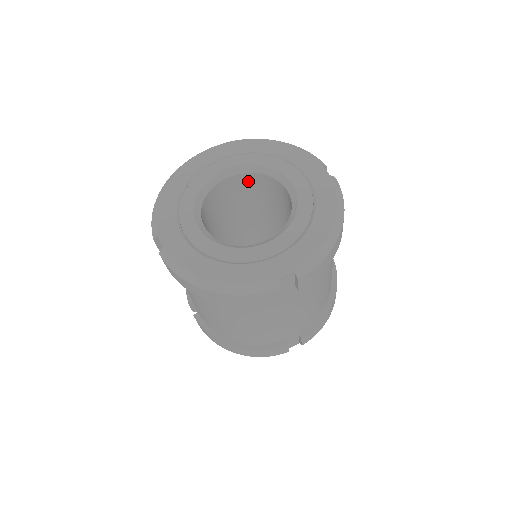
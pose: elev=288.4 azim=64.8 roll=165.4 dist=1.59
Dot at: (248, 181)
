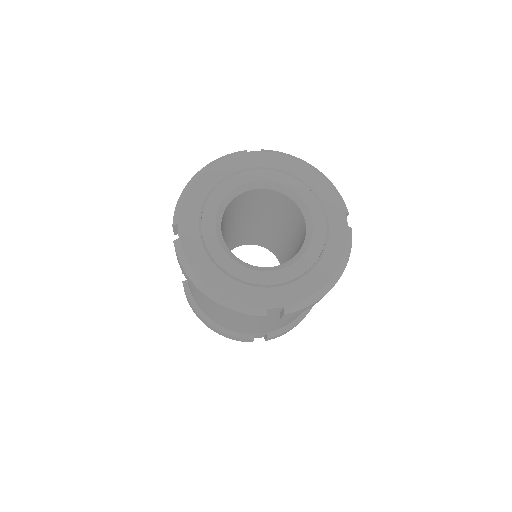
Dot at: (275, 196)
